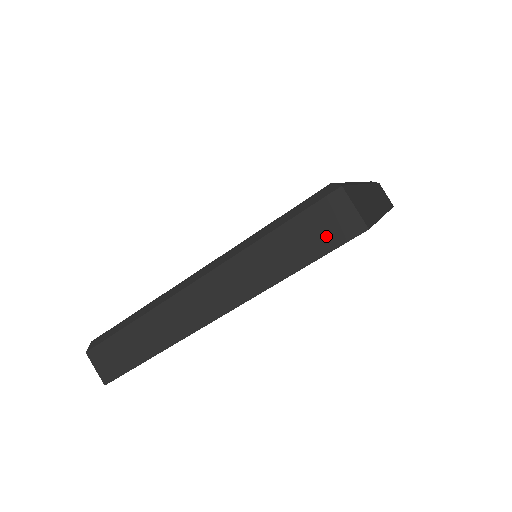
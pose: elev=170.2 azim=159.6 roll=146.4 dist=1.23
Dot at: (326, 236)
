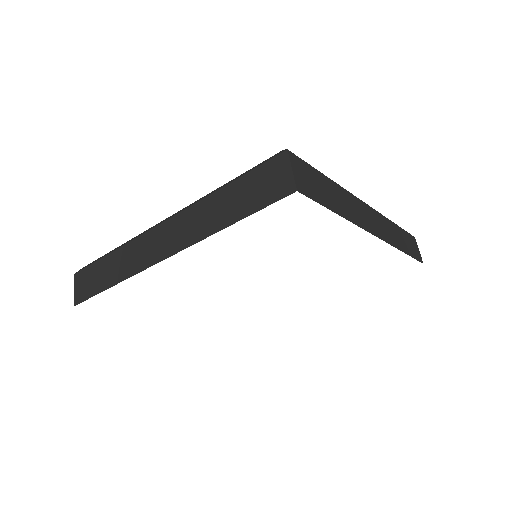
Dot at: (263, 194)
